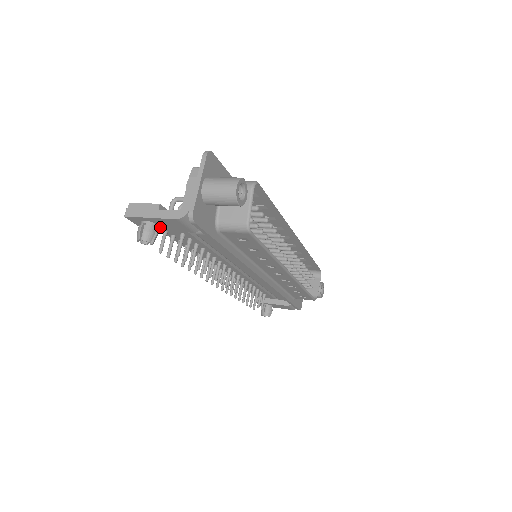
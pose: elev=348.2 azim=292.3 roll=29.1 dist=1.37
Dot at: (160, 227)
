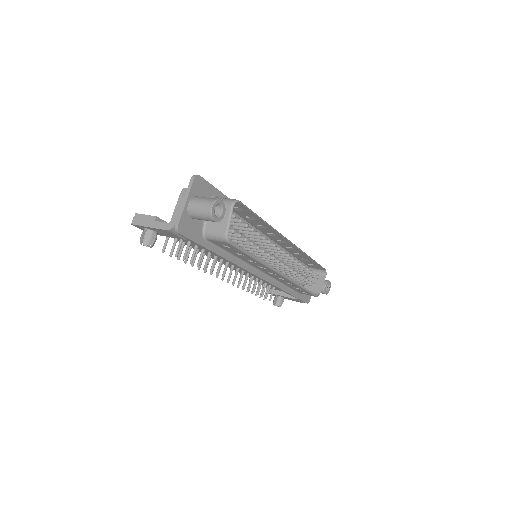
Dot at: (159, 233)
